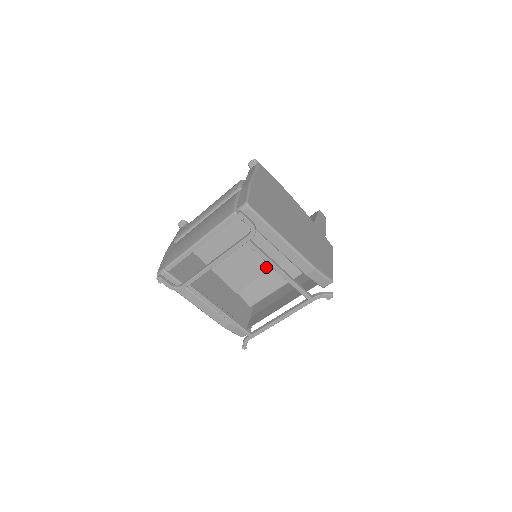
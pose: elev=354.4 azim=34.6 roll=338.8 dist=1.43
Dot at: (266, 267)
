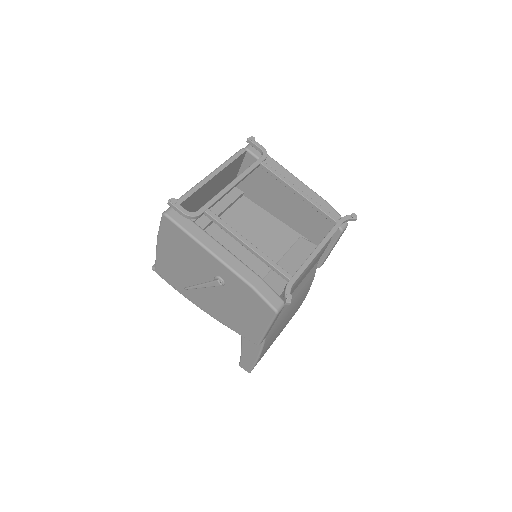
Dot at: occluded
